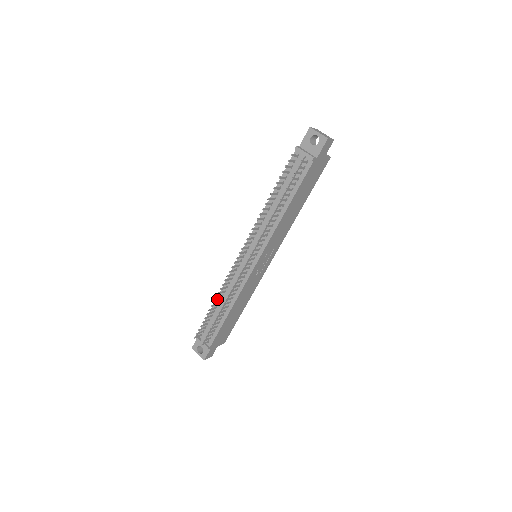
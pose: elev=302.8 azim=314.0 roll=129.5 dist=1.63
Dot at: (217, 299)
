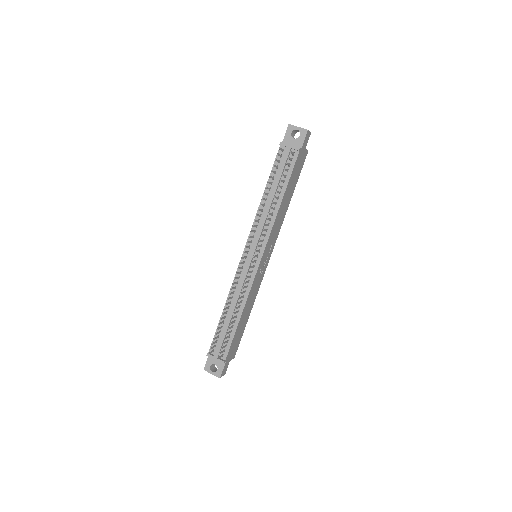
Dot at: occluded
